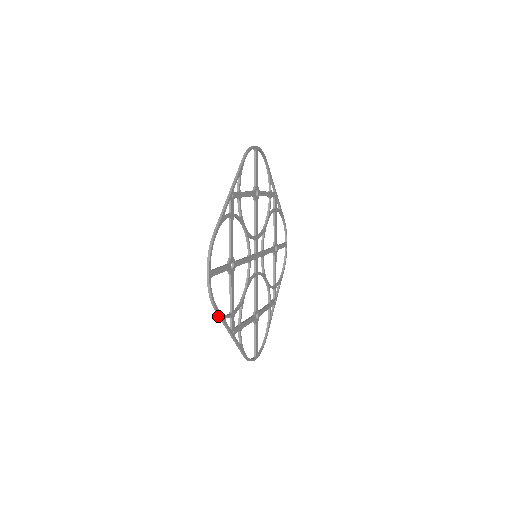
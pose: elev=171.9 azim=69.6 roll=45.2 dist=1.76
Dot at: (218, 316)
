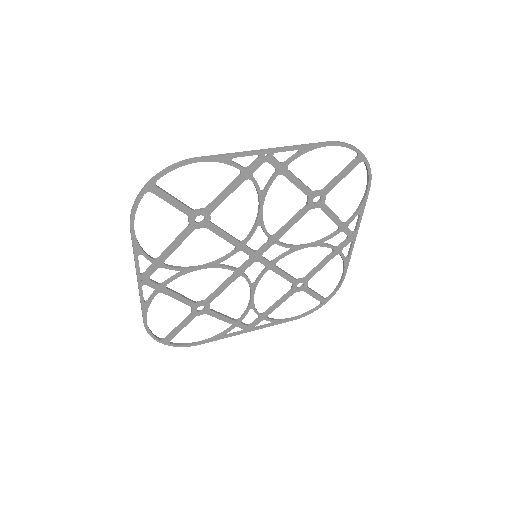
Dot at: (132, 241)
